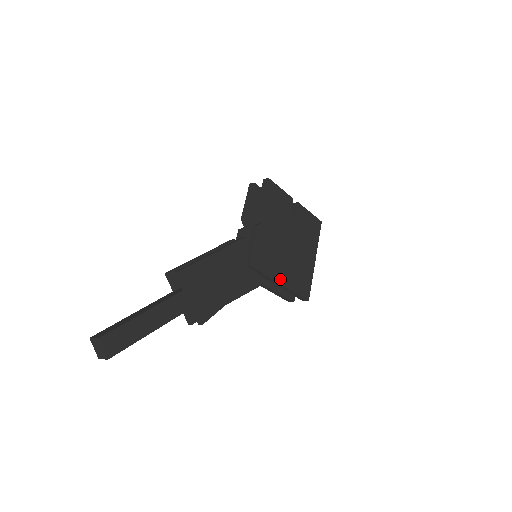
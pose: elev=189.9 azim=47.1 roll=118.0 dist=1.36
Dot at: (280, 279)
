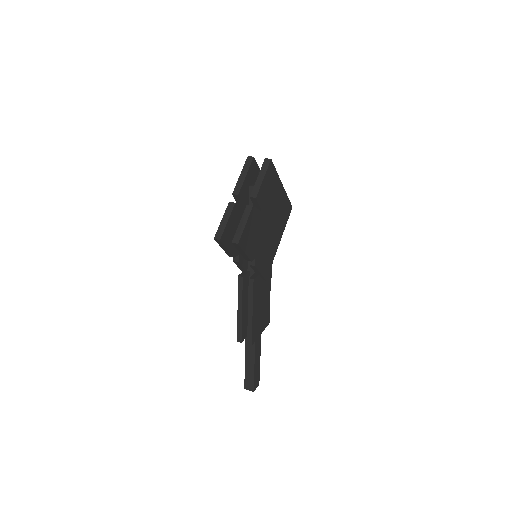
Dot at: (278, 243)
